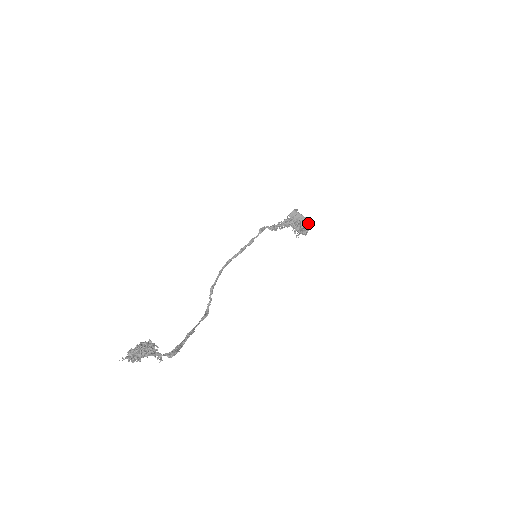
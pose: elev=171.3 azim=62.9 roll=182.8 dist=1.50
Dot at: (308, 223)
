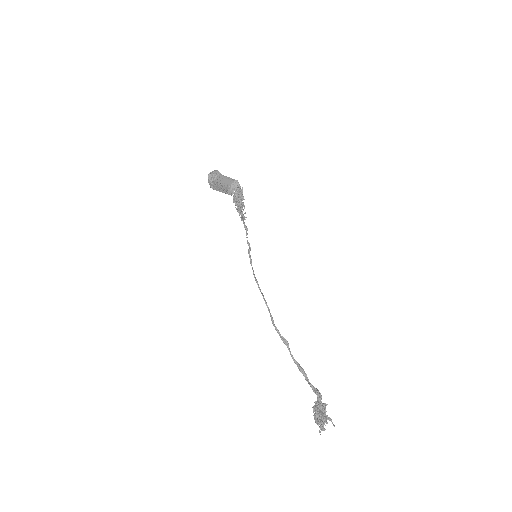
Dot at: (238, 185)
